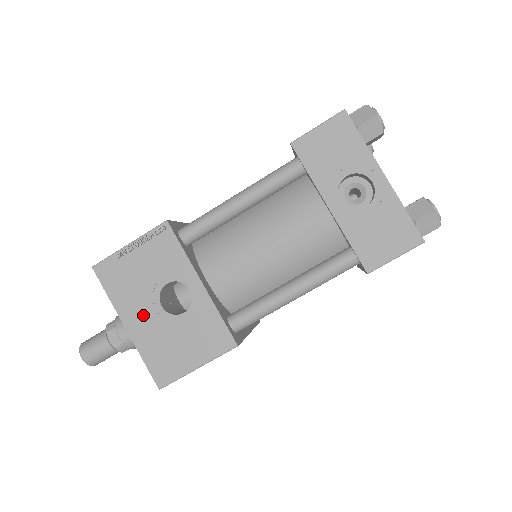
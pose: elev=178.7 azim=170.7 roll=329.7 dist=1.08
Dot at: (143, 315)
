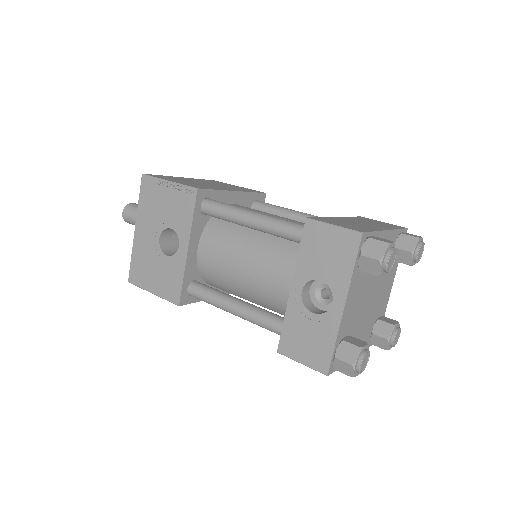
Dot at: (147, 233)
